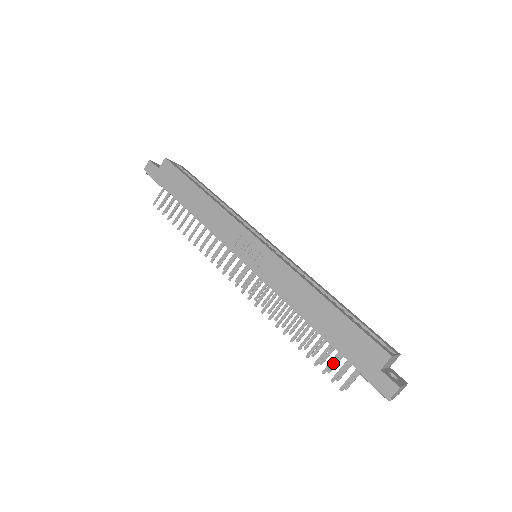
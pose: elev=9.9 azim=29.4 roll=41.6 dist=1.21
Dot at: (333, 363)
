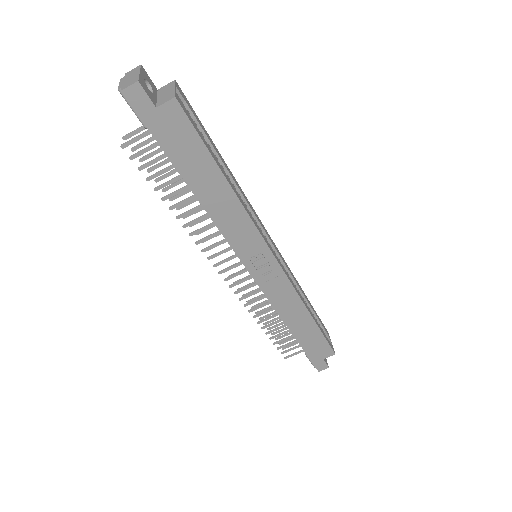
Dot at: occluded
